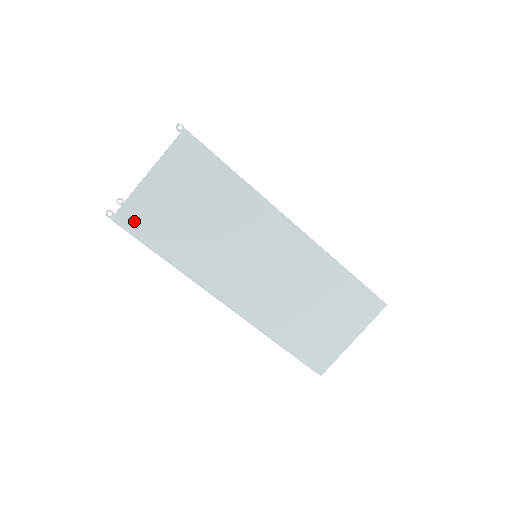
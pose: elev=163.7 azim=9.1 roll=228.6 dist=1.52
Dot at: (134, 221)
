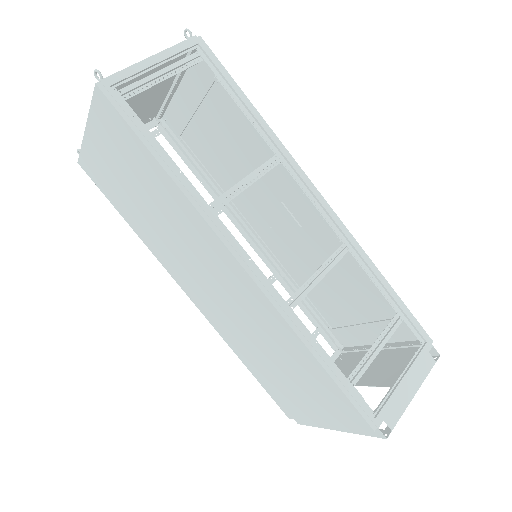
Dot at: (94, 173)
